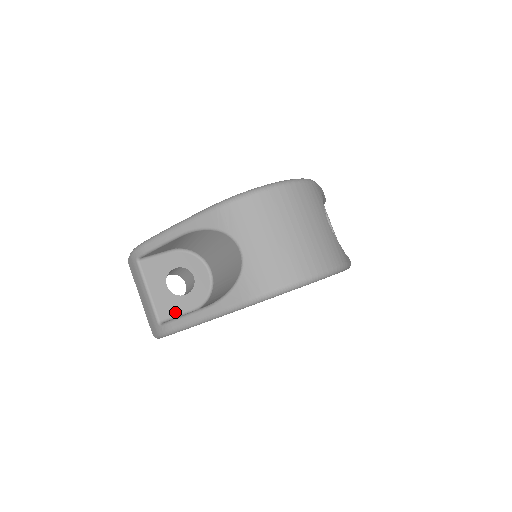
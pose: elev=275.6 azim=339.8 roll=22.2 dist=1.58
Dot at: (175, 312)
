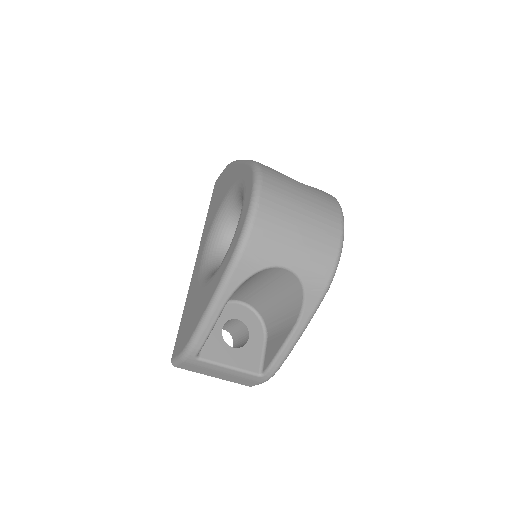
Dot at: (258, 356)
